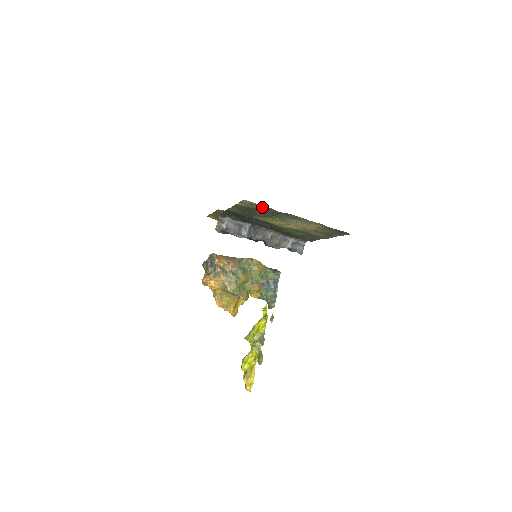
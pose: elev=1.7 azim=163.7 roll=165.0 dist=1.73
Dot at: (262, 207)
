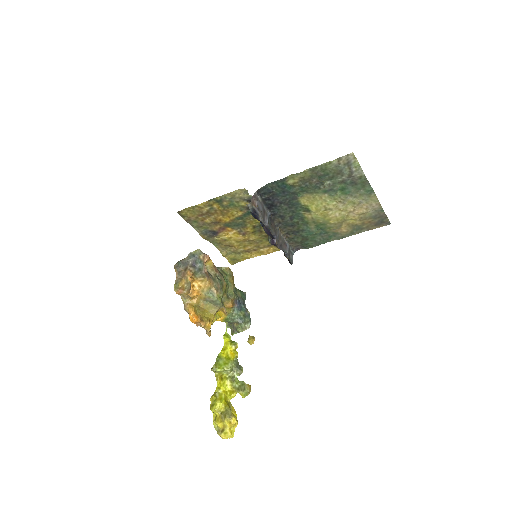
Dot at: (354, 170)
